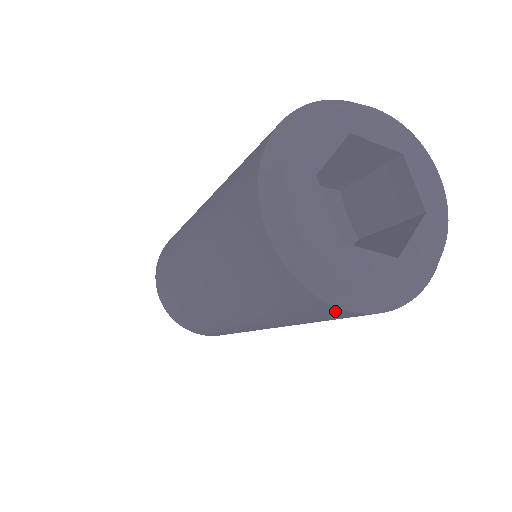
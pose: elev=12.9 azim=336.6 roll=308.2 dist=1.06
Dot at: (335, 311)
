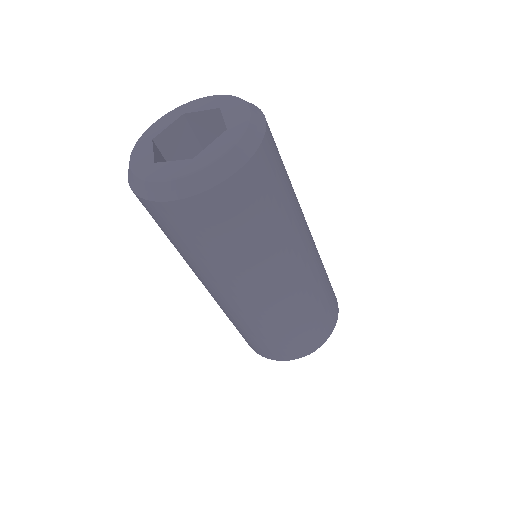
Dot at: (165, 209)
